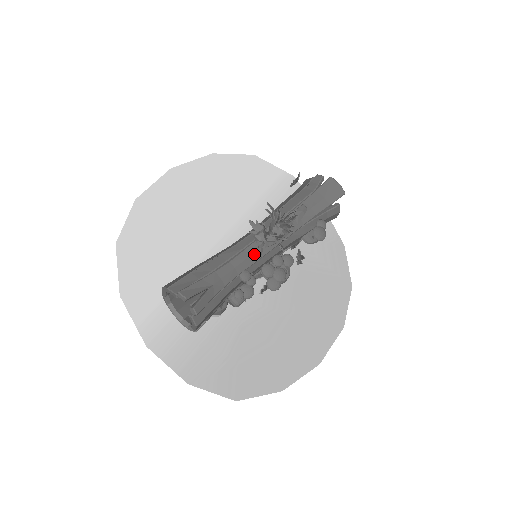
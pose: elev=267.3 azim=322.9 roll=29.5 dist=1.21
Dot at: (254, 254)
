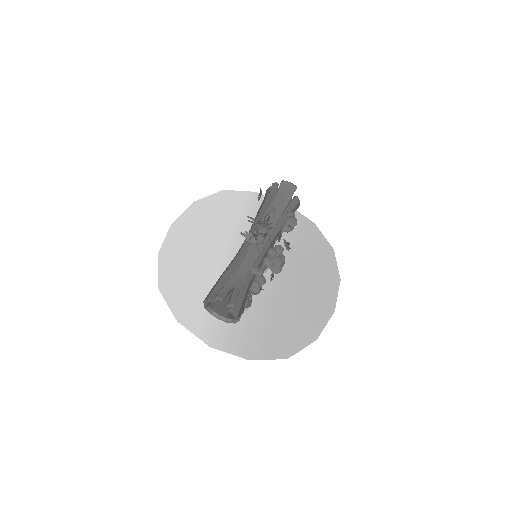
Dot at: (254, 253)
